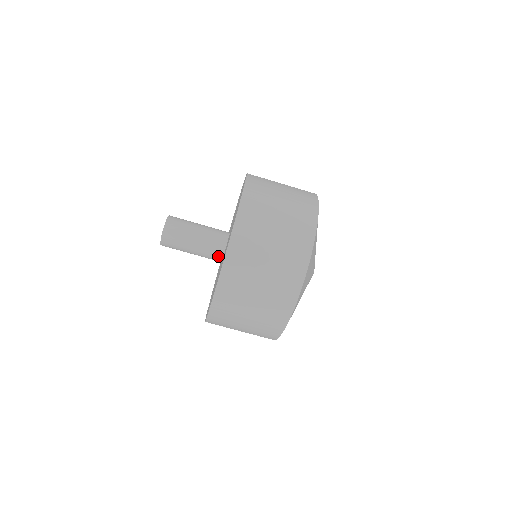
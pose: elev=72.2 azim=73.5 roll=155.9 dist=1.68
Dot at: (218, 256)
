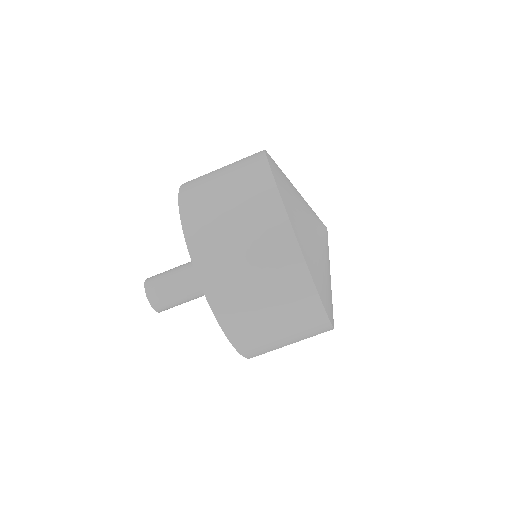
Dot at: occluded
